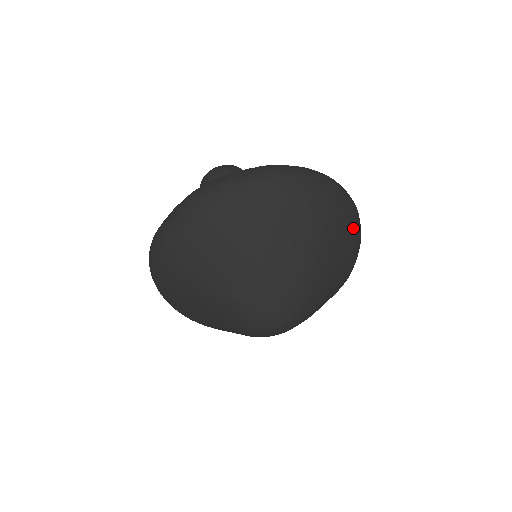
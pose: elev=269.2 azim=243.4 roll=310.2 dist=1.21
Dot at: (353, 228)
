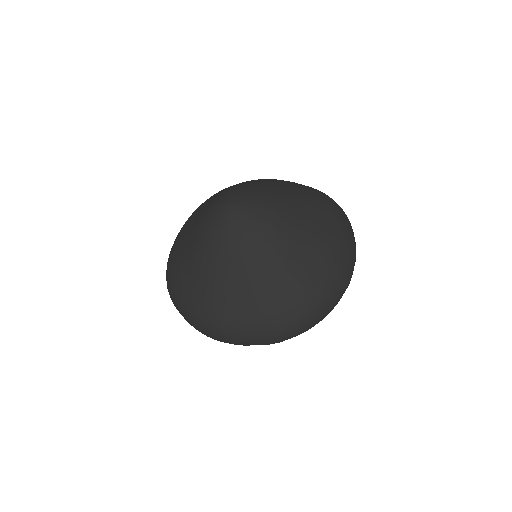
Dot at: (342, 237)
